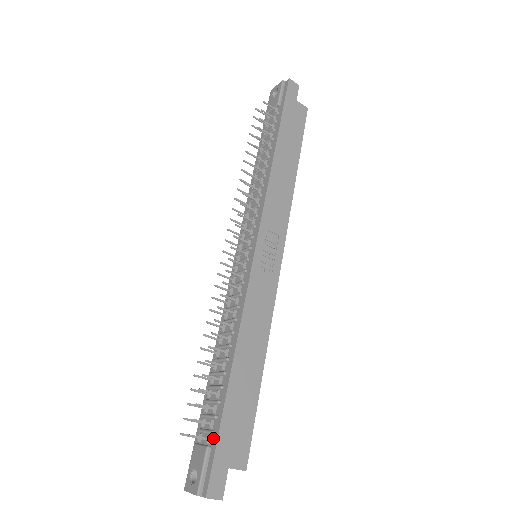
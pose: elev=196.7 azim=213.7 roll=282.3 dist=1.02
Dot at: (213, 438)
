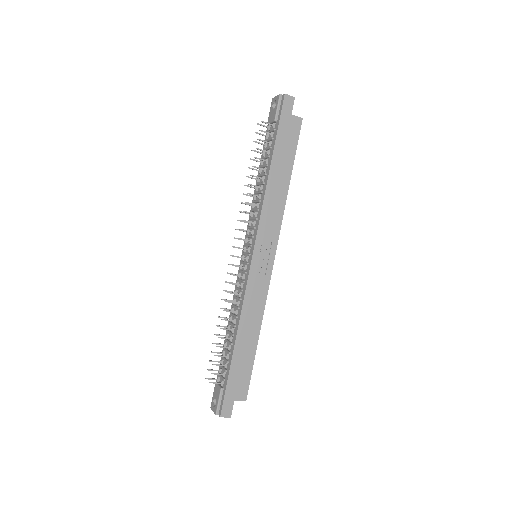
Dot at: (224, 383)
